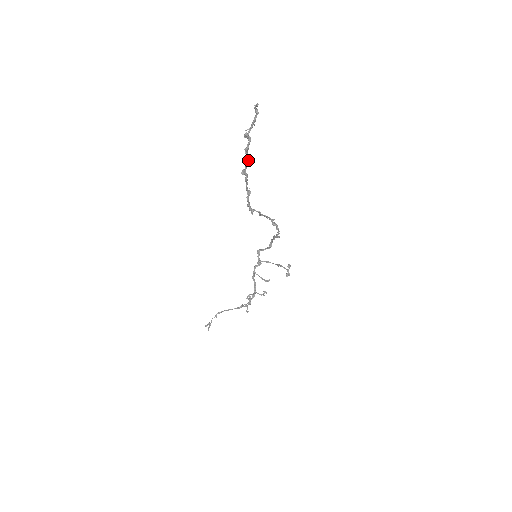
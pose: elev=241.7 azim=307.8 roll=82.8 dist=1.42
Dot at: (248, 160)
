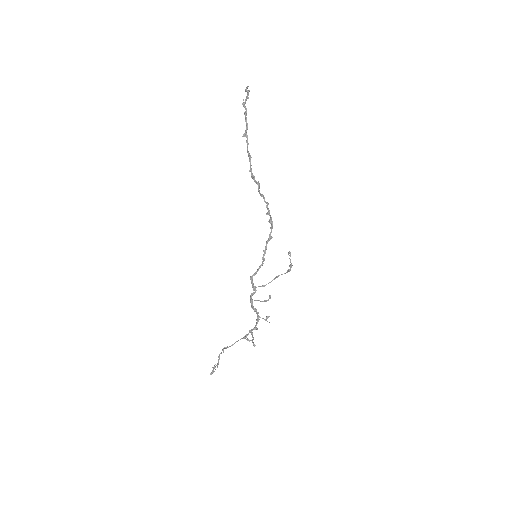
Dot at: (247, 124)
